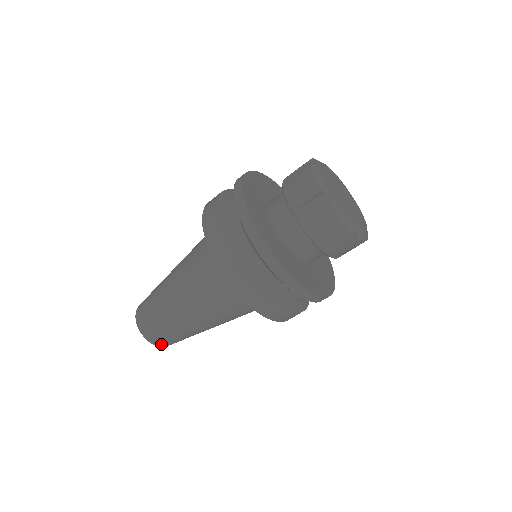
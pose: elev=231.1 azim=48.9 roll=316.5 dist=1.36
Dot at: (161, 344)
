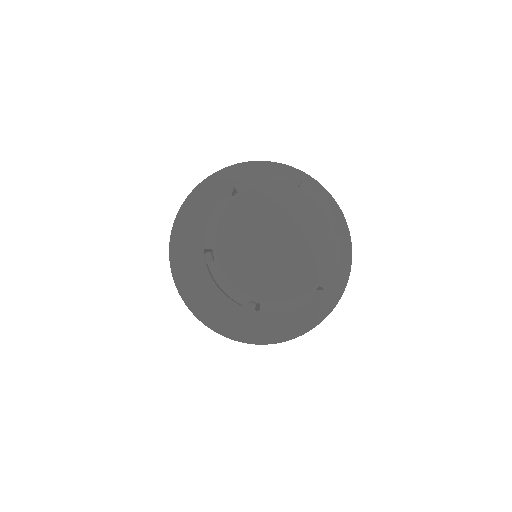
Dot at: occluded
